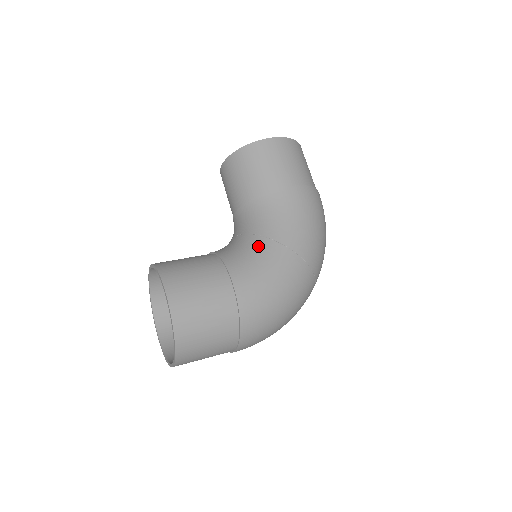
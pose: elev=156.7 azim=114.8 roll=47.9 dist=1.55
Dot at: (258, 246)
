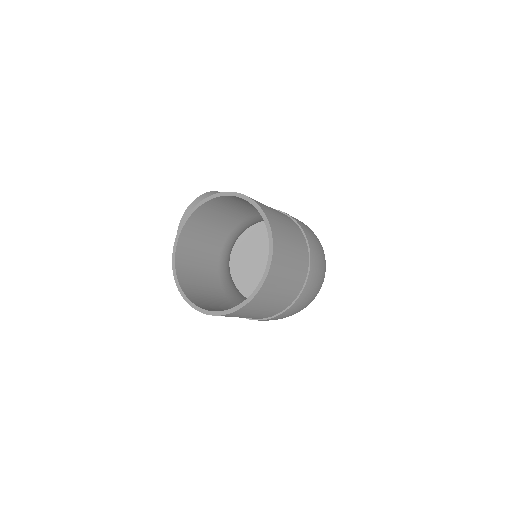
Dot at: occluded
